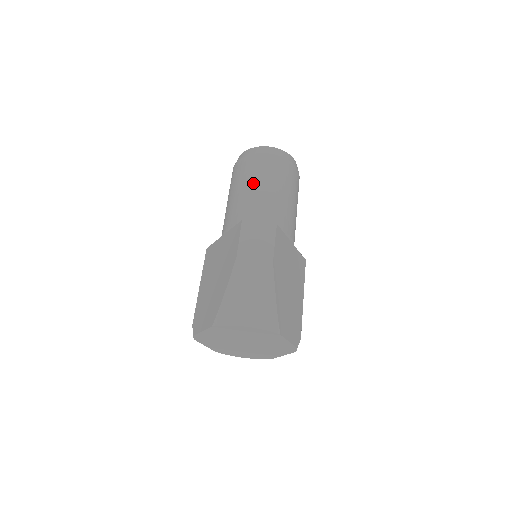
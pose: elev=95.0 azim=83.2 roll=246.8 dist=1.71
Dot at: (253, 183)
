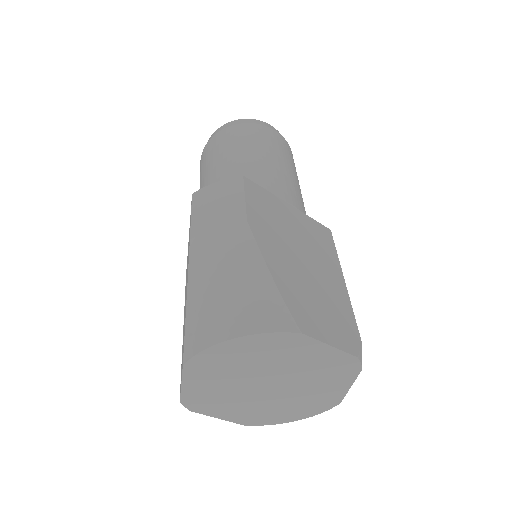
Dot at: (216, 163)
